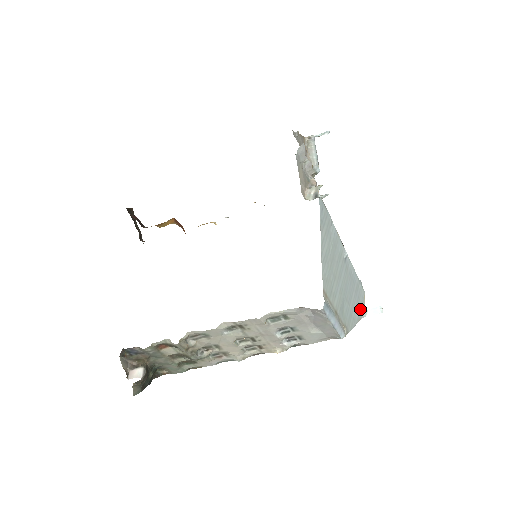
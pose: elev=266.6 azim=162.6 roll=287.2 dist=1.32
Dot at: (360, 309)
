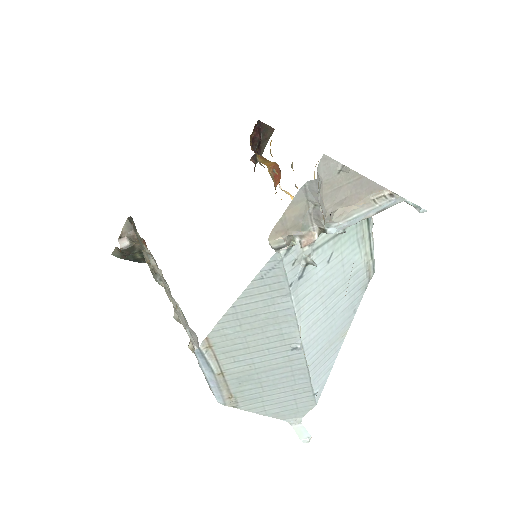
Dot at: (289, 411)
